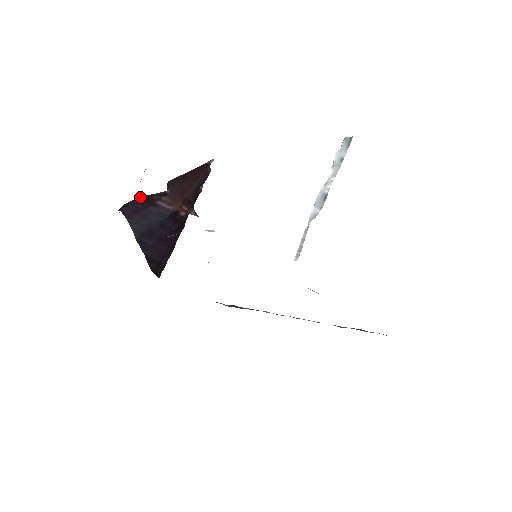
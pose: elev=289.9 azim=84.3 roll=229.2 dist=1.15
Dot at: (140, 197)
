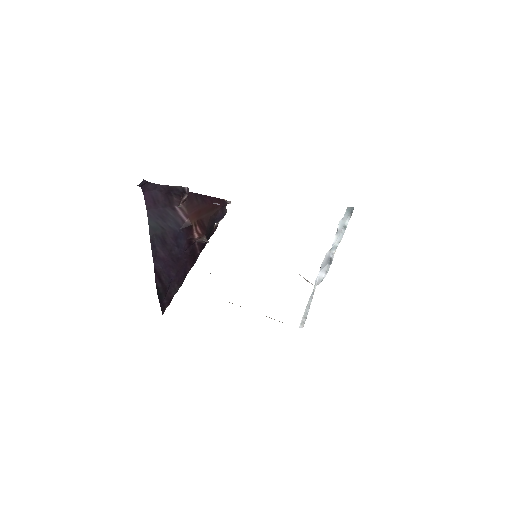
Dot at: (162, 185)
